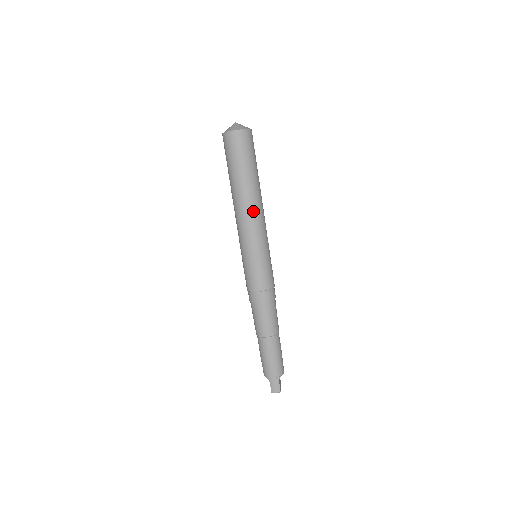
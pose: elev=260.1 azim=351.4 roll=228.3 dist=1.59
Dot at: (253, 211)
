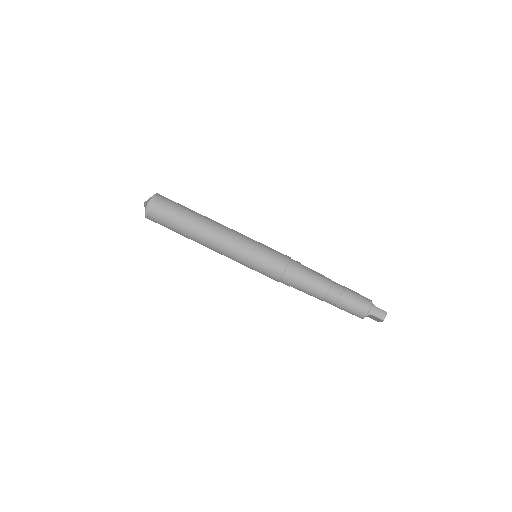
Dot at: (218, 229)
